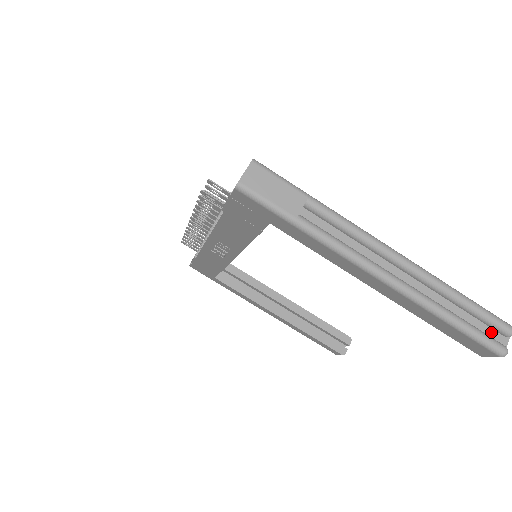
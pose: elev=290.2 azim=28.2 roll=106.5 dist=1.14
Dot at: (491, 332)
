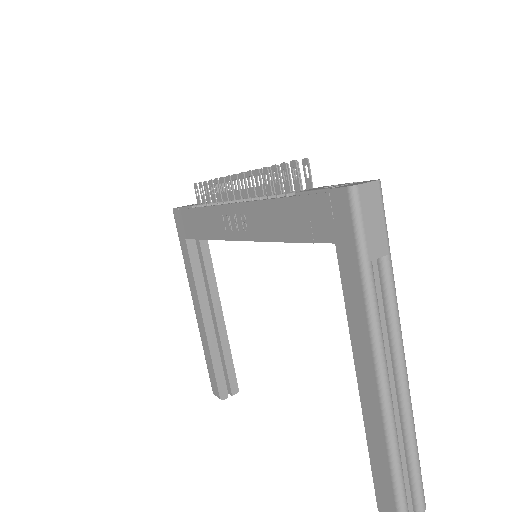
Dot at: (408, 496)
